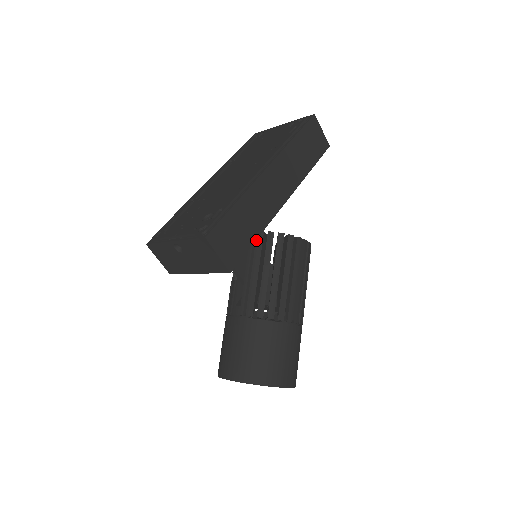
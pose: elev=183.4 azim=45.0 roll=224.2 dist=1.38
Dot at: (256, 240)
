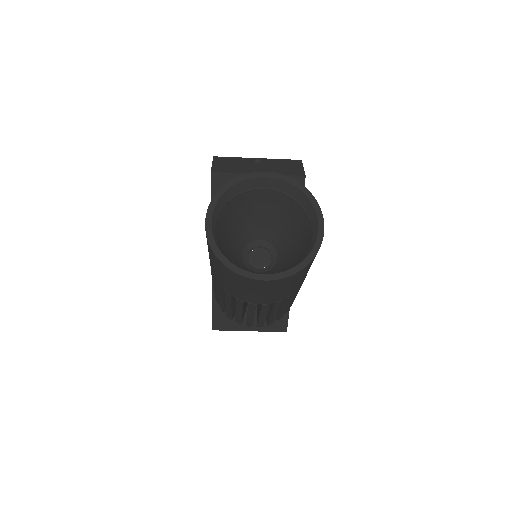
Dot at: occluded
